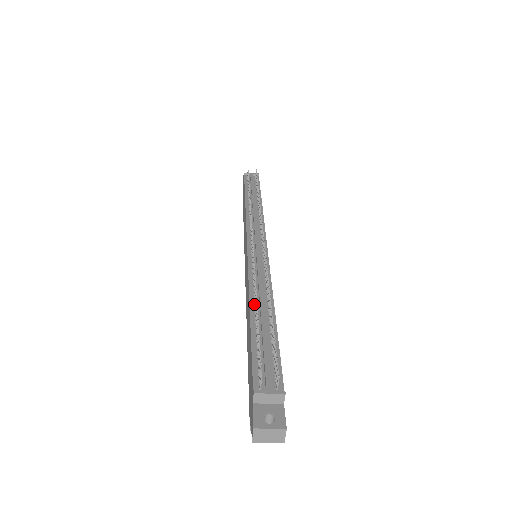
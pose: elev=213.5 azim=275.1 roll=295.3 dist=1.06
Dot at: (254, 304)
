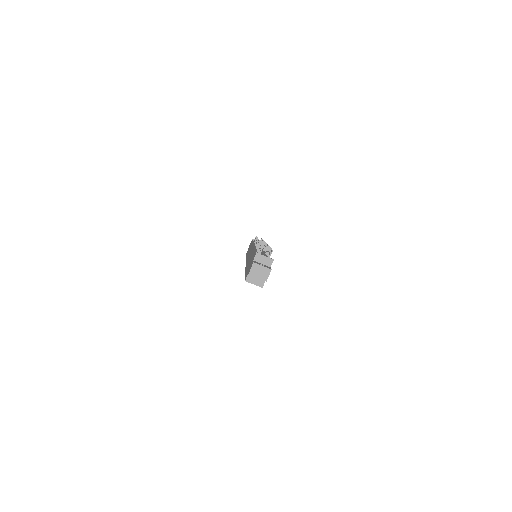
Dot at: occluded
